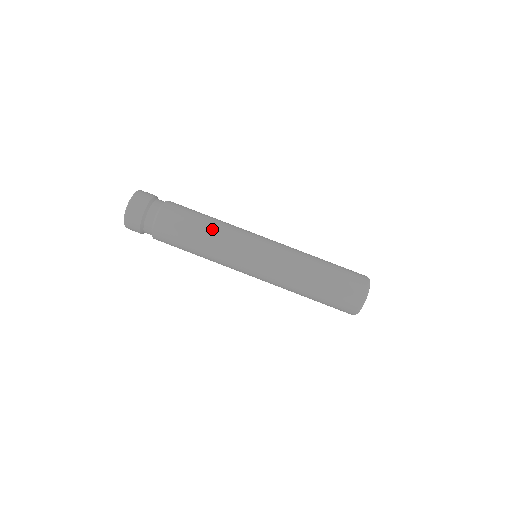
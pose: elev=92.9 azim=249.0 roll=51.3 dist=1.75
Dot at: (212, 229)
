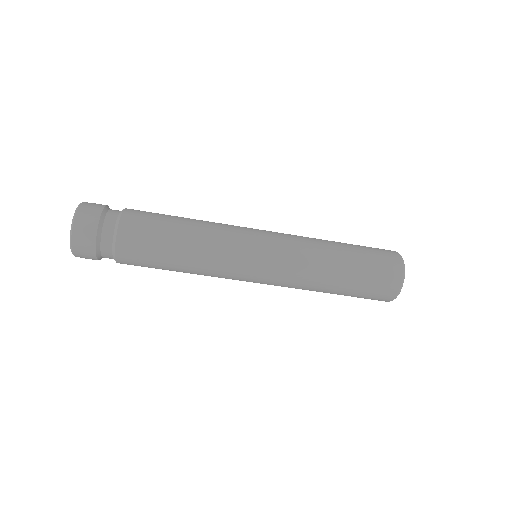
Dot at: occluded
